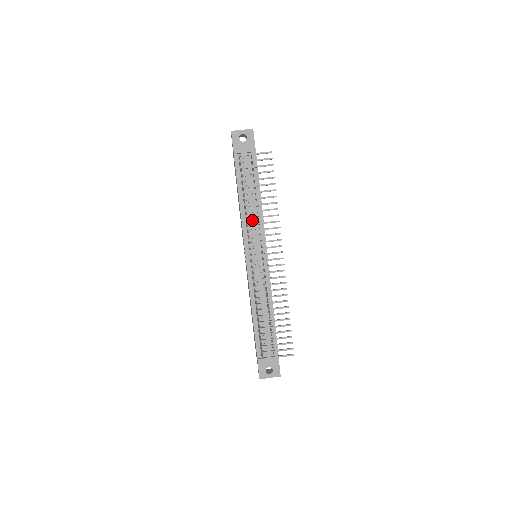
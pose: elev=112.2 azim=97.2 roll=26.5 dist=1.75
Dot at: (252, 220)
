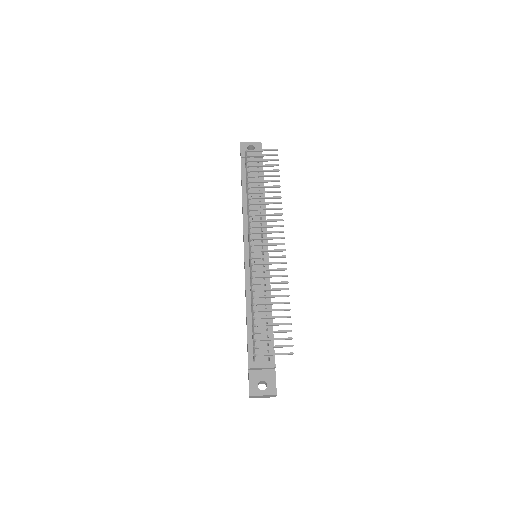
Dot at: occluded
